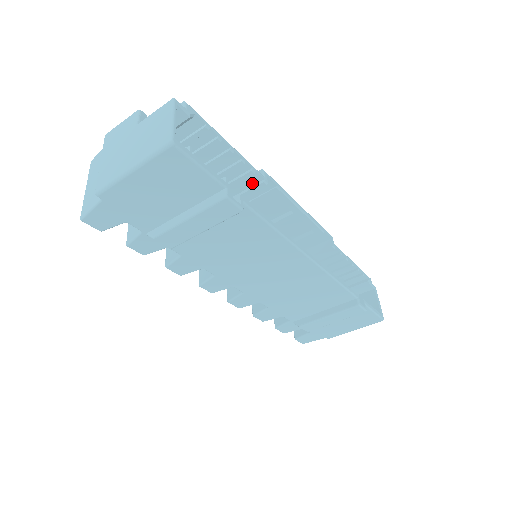
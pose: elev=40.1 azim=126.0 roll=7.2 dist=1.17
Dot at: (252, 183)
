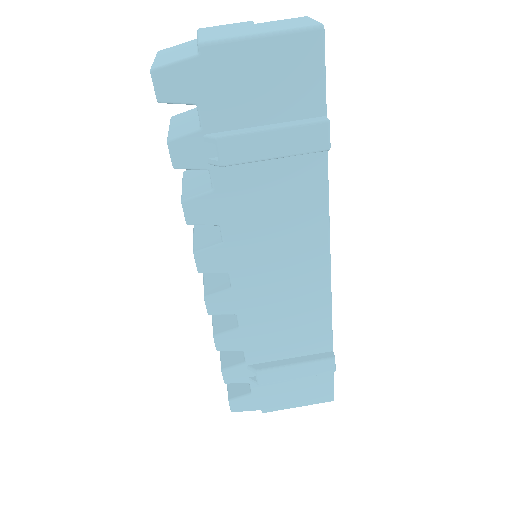
Dot at: occluded
